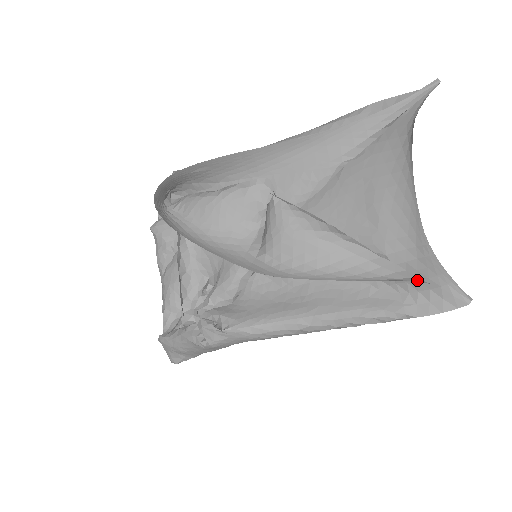
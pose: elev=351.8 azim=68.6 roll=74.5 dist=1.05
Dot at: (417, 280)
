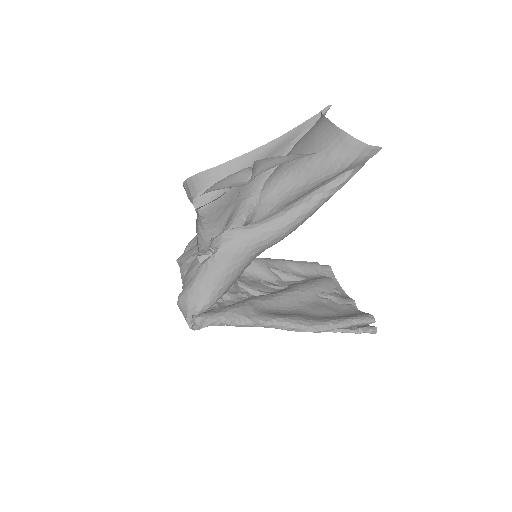
Dot at: (345, 149)
